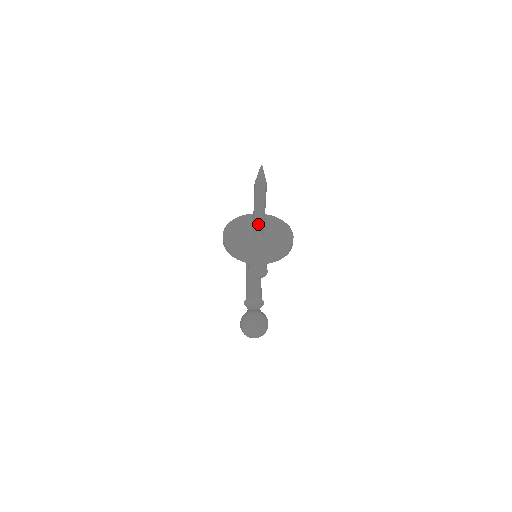
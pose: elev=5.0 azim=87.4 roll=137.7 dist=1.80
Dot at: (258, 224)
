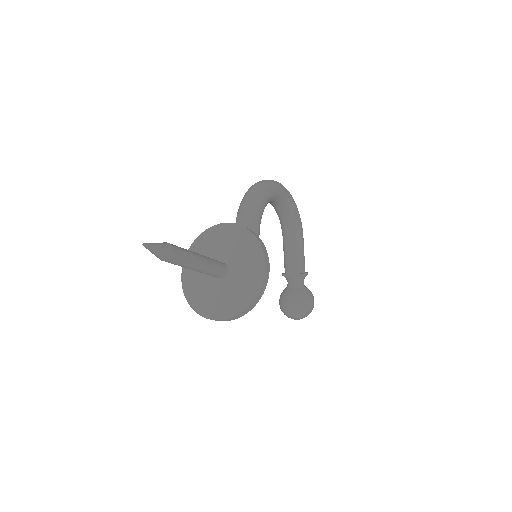
Dot at: (204, 273)
